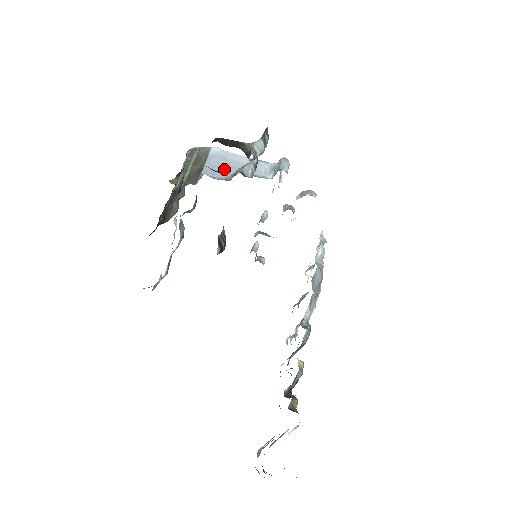
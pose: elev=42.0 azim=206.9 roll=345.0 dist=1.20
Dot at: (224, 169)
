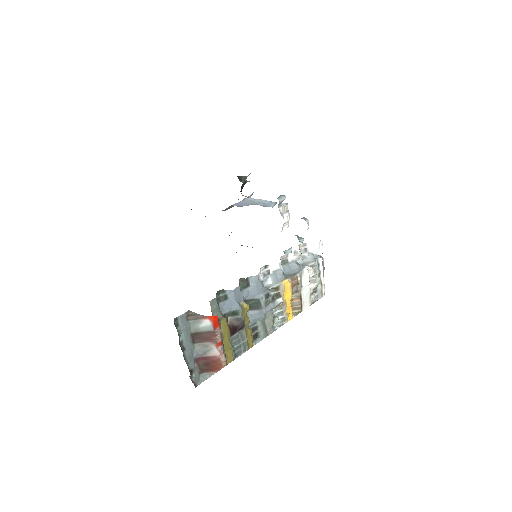
Dot at: (246, 204)
